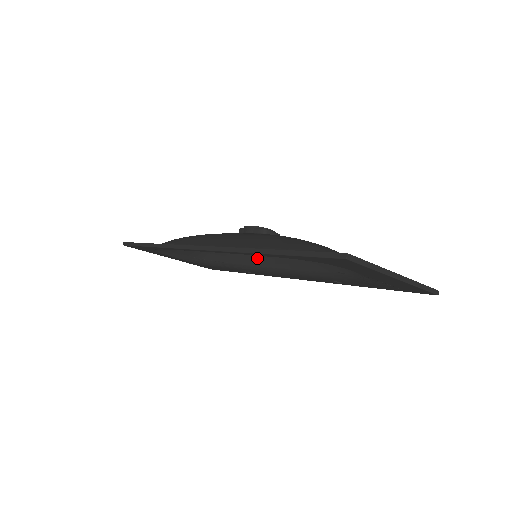
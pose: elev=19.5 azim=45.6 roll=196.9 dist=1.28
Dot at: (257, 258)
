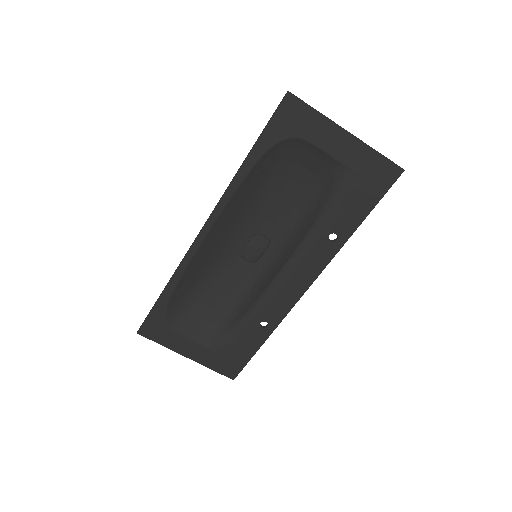
Dot at: (263, 283)
